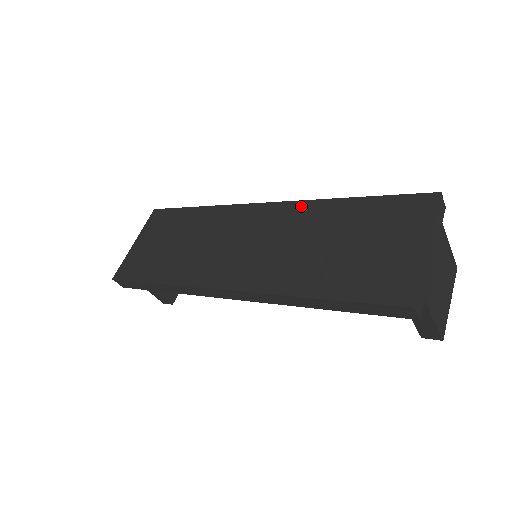
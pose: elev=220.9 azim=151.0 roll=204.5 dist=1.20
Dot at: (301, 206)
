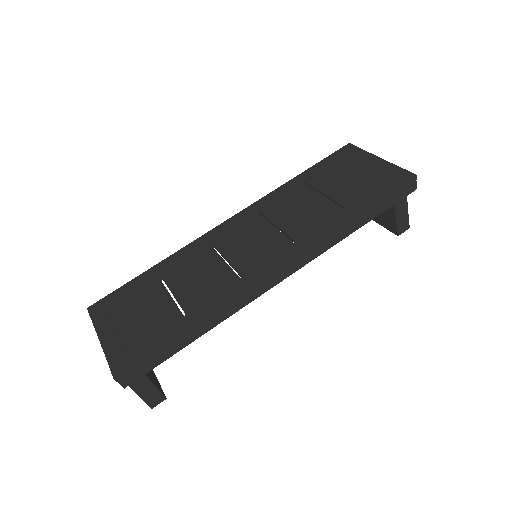
Dot at: (265, 201)
